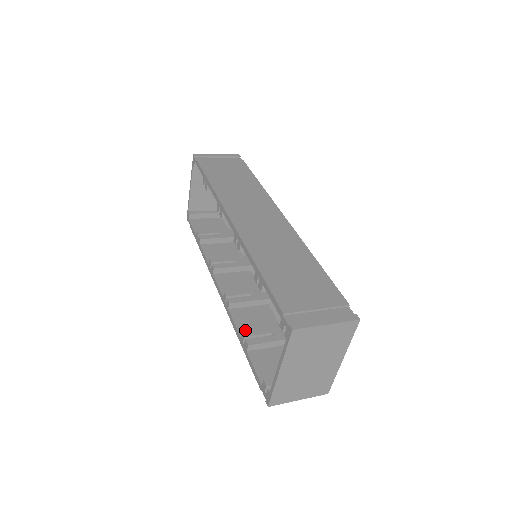
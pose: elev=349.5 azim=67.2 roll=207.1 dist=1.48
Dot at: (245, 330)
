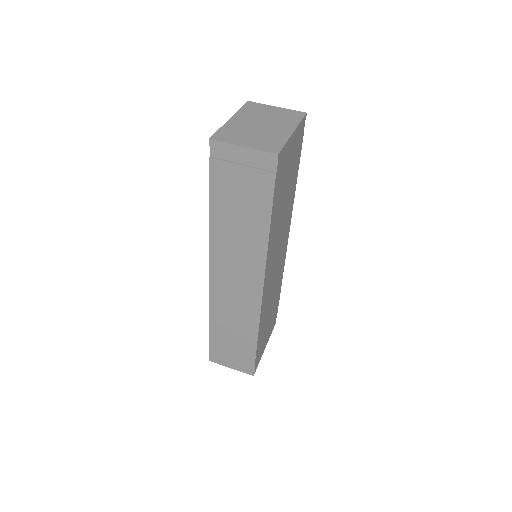
Dot at: occluded
